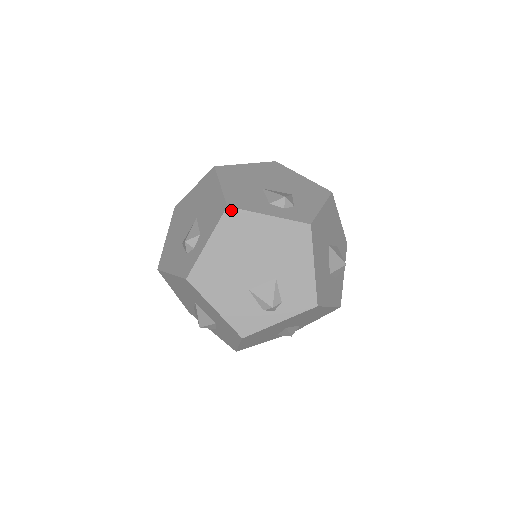
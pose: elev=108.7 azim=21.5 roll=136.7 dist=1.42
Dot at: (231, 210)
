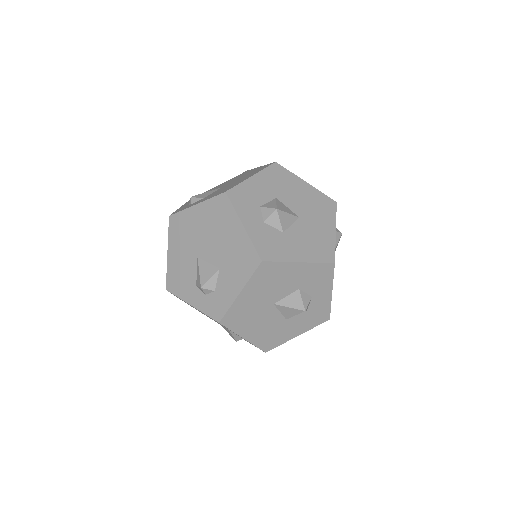
Dot at: (170, 292)
